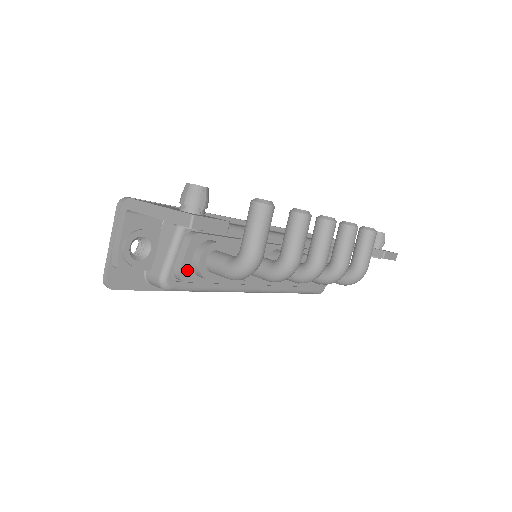
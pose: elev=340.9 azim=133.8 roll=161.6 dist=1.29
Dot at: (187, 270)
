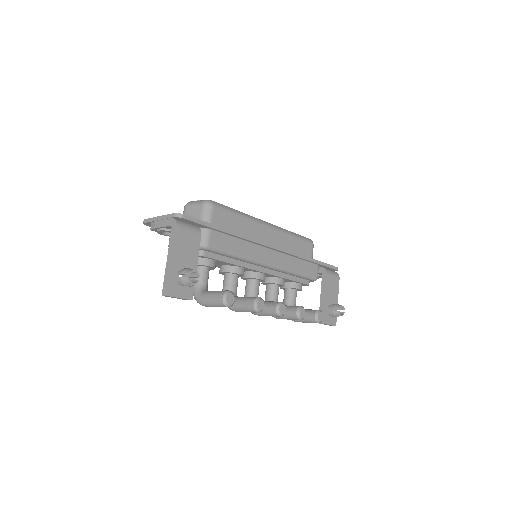
Dot at: occluded
